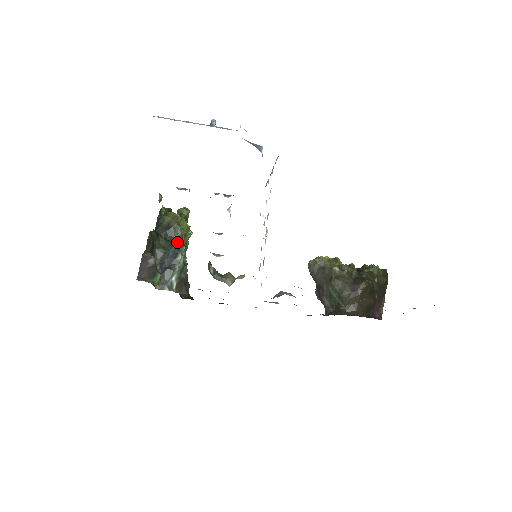
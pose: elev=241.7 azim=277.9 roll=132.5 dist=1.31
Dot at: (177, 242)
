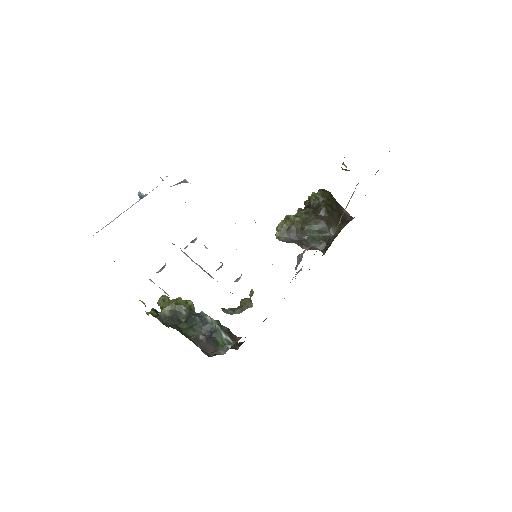
Dot at: (193, 314)
